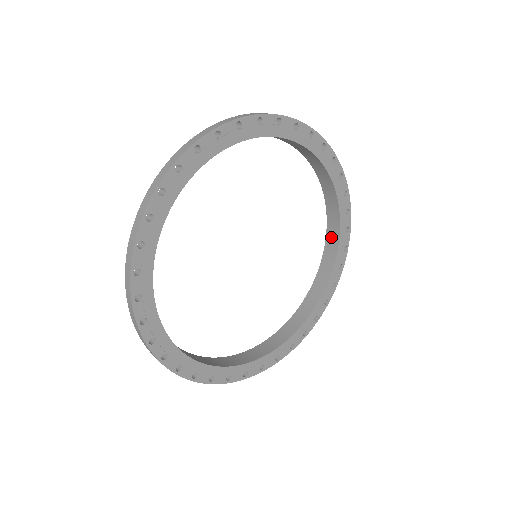
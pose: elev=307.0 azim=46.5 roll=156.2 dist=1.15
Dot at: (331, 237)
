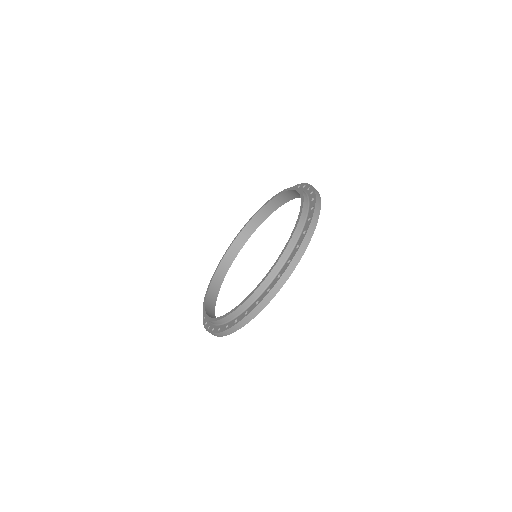
Dot at: (291, 194)
